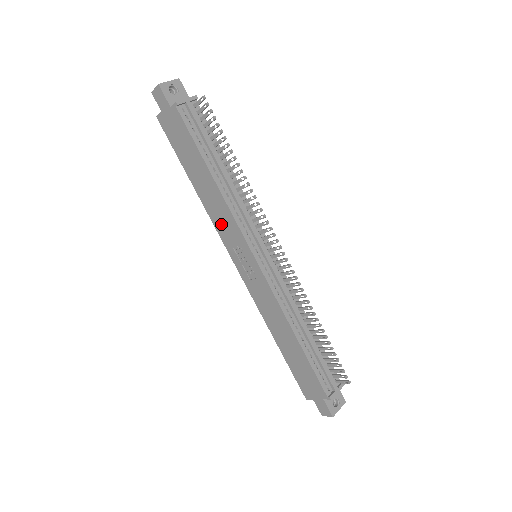
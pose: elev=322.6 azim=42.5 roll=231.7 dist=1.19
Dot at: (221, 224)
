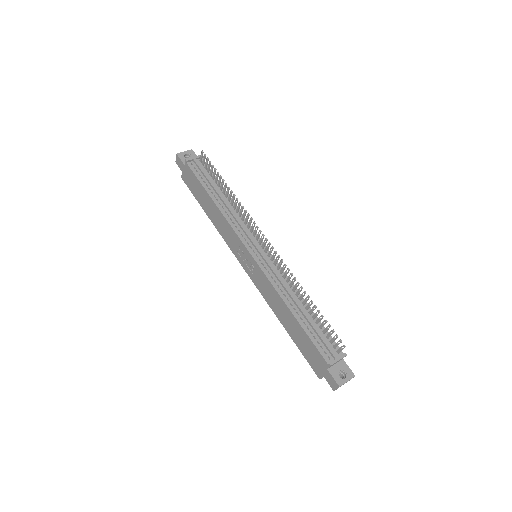
Dot at: (227, 237)
